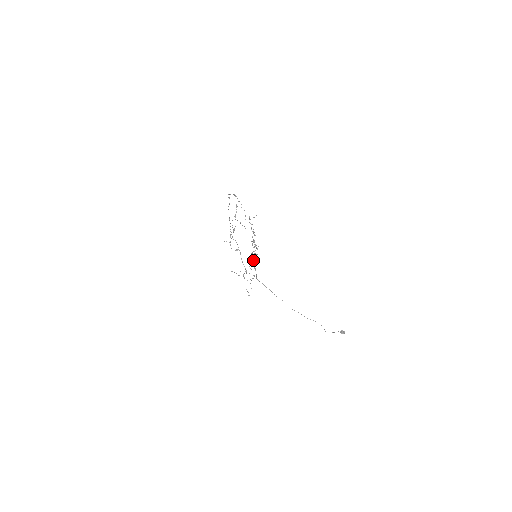
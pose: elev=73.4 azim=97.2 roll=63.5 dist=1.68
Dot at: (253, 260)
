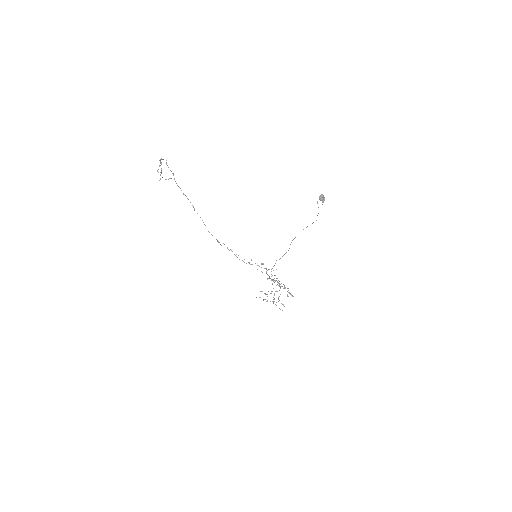
Dot at: (271, 279)
